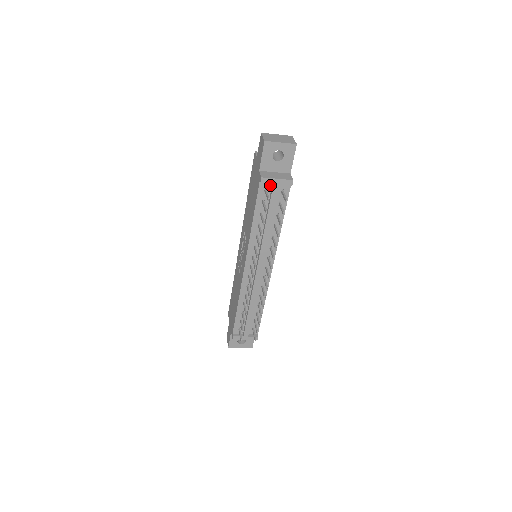
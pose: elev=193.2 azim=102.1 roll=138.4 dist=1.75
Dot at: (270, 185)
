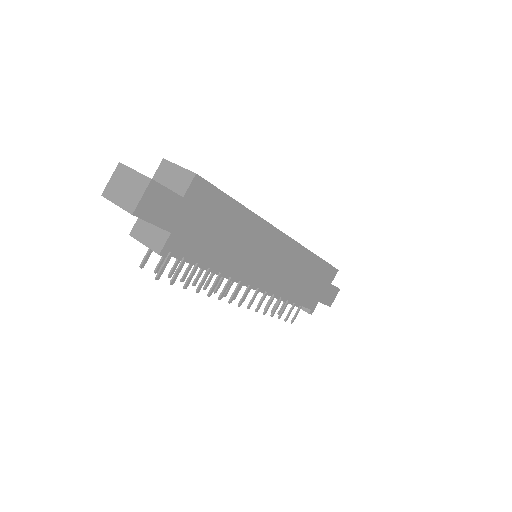
Dot at: occluded
